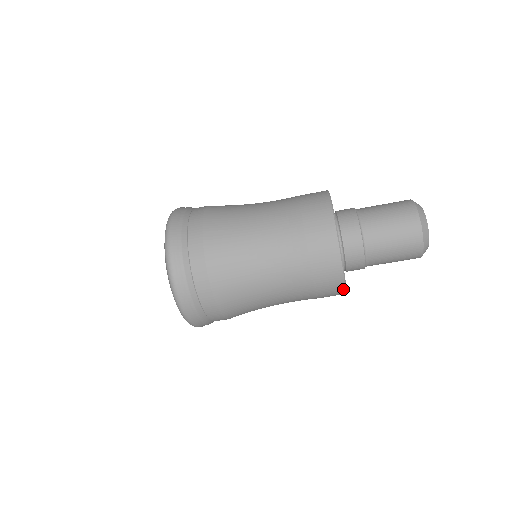
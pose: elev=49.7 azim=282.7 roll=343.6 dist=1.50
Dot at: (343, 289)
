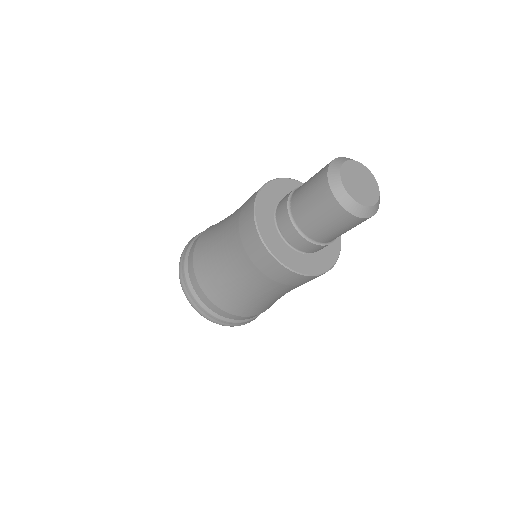
Dot at: (270, 256)
